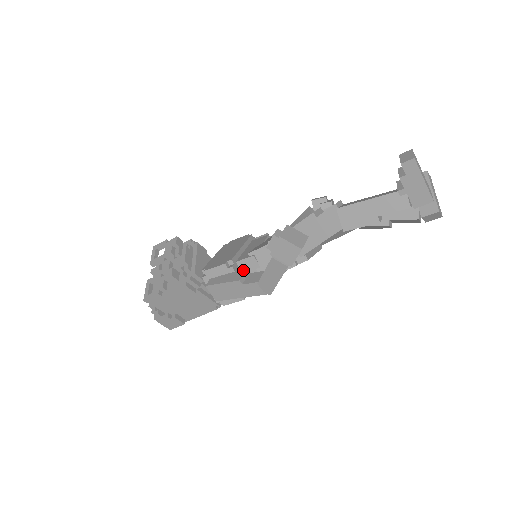
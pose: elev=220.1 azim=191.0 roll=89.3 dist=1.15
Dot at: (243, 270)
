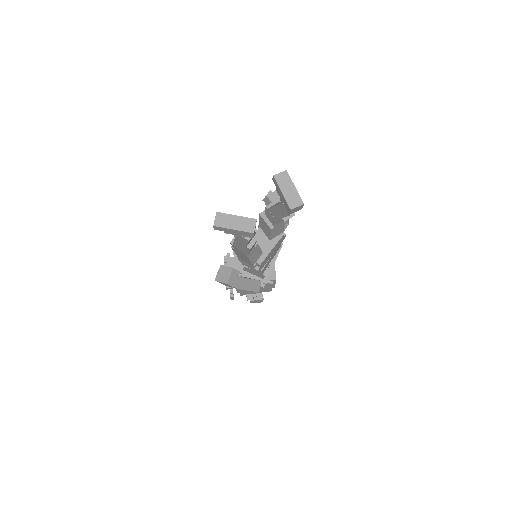
Dot at: occluded
